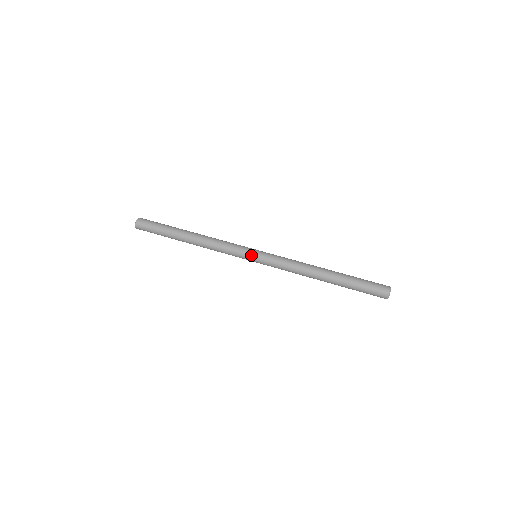
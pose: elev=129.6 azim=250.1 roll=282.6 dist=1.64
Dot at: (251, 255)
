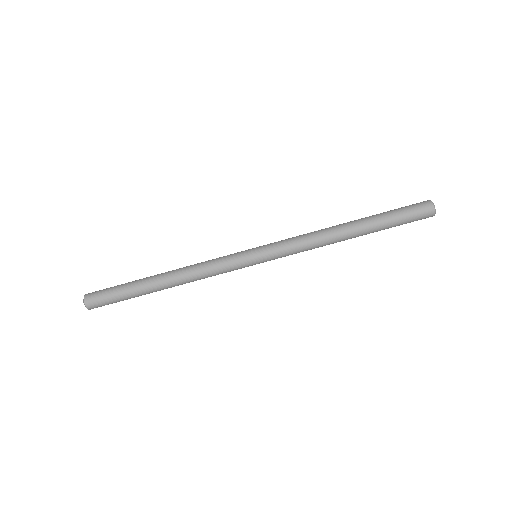
Dot at: (252, 264)
